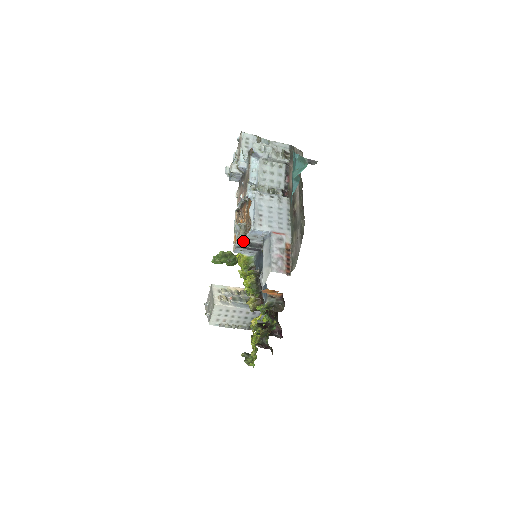
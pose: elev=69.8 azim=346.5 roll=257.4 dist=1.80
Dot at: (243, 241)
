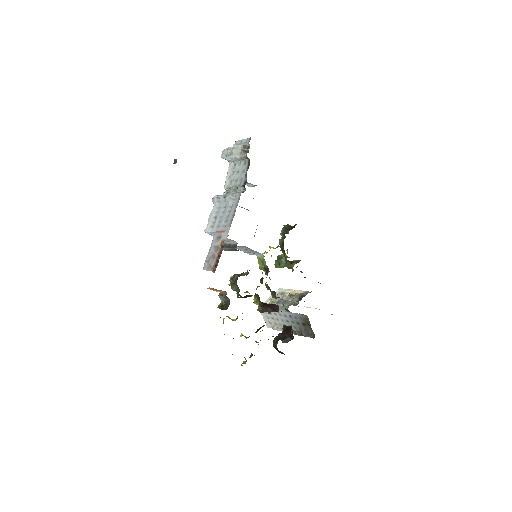
Dot at: (225, 244)
